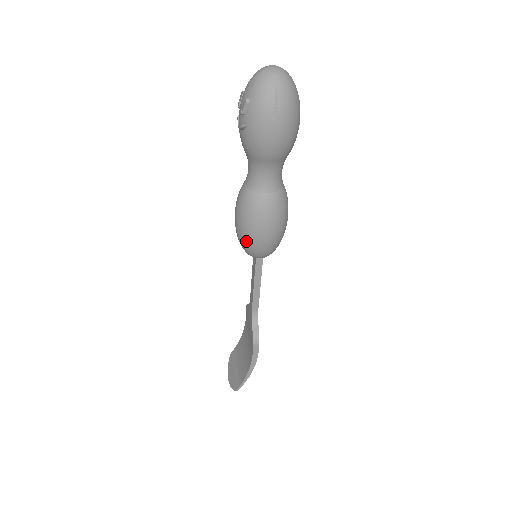
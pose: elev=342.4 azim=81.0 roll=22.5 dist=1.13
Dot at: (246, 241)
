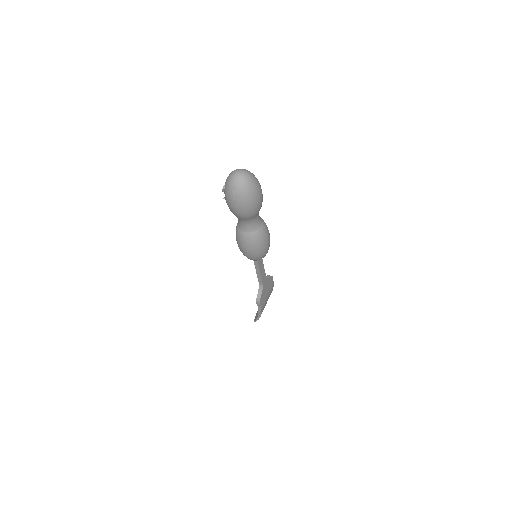
Dot at: (240, 250)
